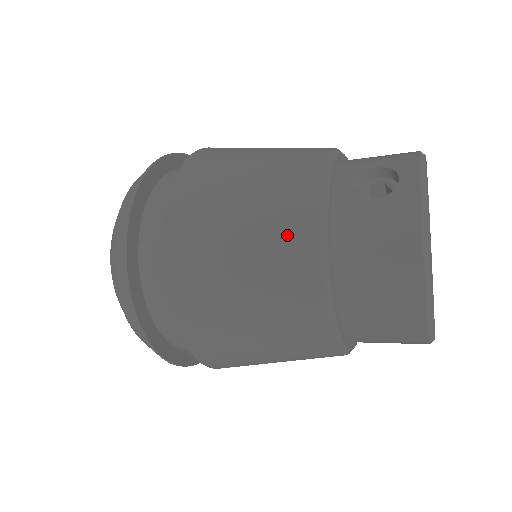
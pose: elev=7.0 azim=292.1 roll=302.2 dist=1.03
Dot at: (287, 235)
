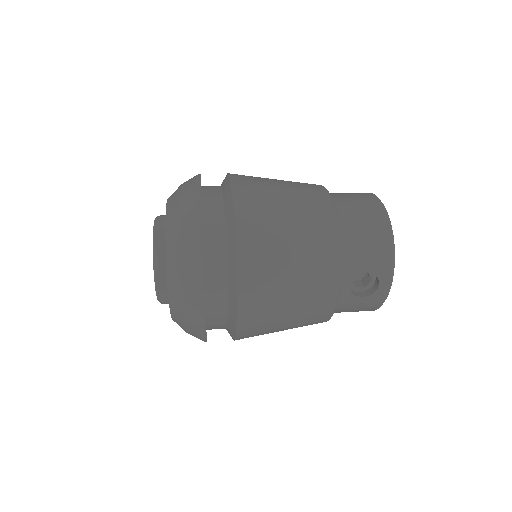
Dot at: (313, 321)
